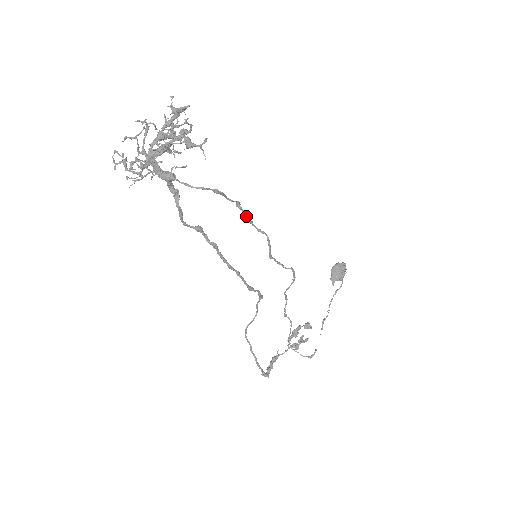
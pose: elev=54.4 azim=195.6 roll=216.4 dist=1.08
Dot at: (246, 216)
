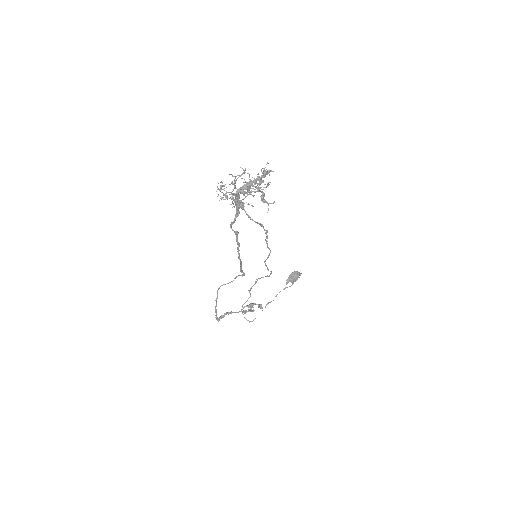
Dot at: (266, 238)
